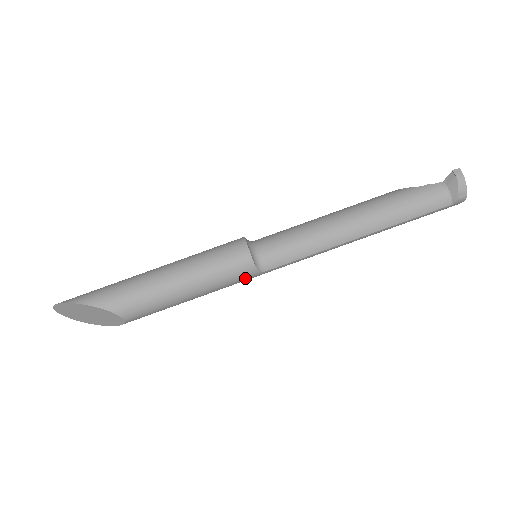
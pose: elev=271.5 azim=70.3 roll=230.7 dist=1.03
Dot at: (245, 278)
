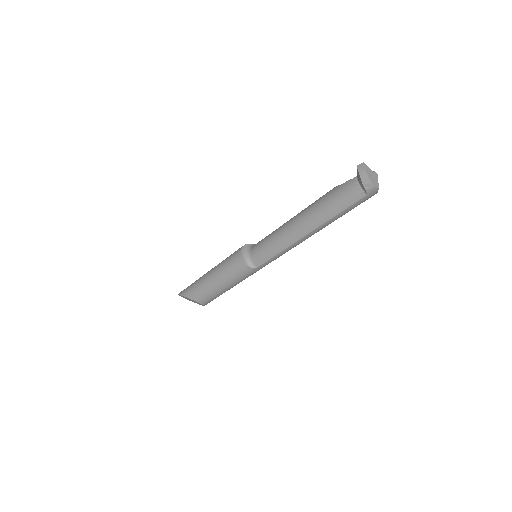
Dot at: (248, 273)
